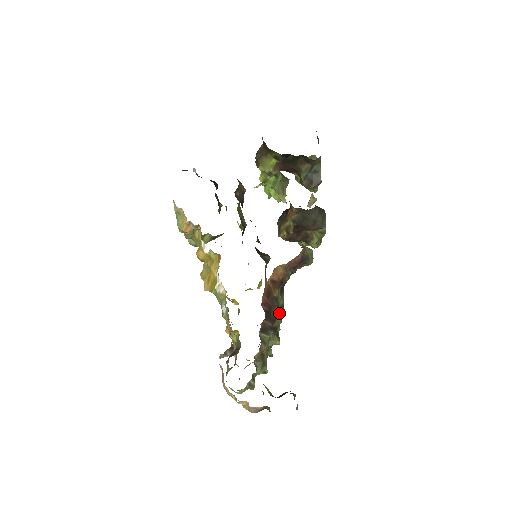
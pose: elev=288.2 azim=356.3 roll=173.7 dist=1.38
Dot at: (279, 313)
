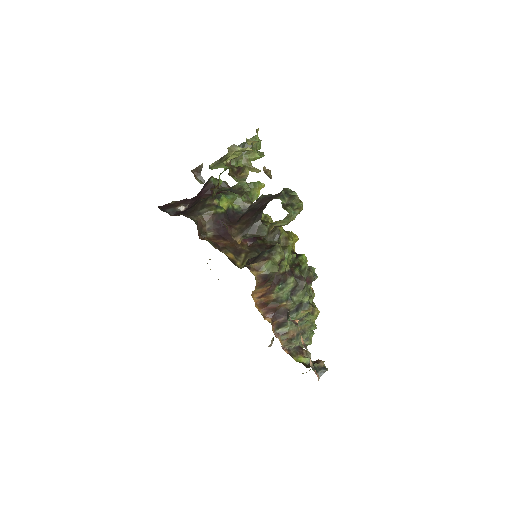
Dot at: (288, 303)
